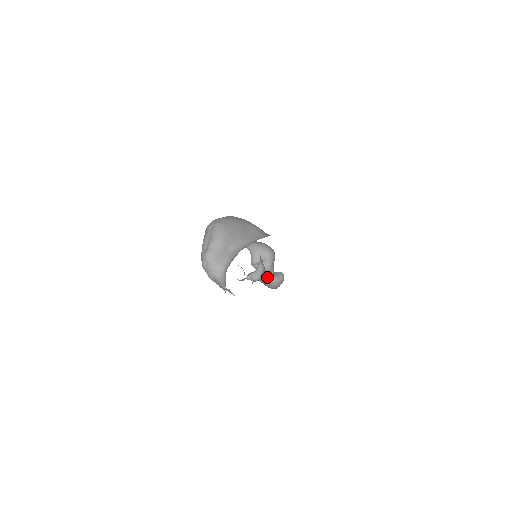
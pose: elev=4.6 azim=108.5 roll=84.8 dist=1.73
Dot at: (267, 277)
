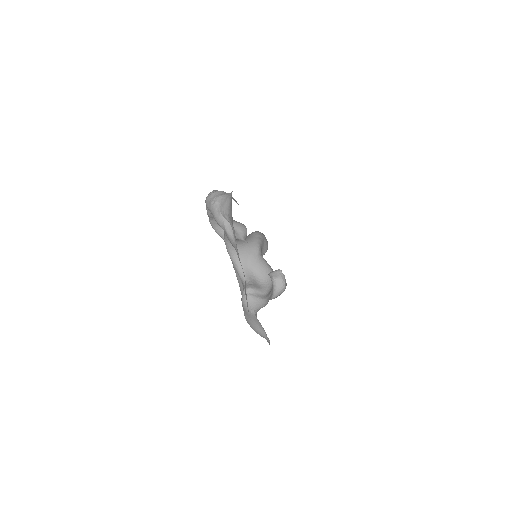
Dot at: occluded
